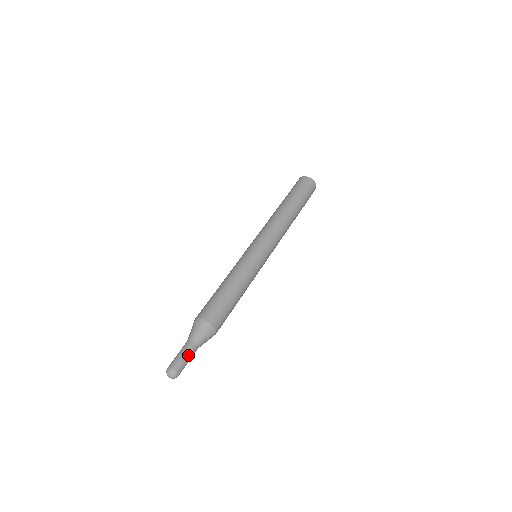
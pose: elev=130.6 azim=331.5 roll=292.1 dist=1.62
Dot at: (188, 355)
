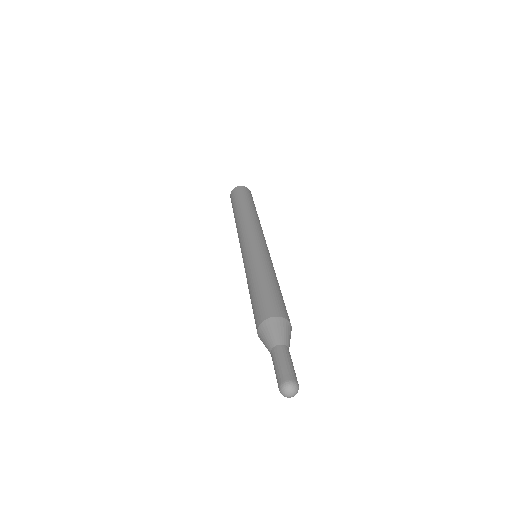
Dot at: (291, 361)
